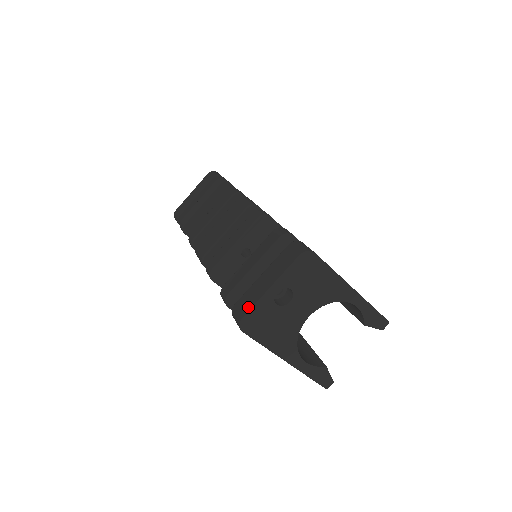
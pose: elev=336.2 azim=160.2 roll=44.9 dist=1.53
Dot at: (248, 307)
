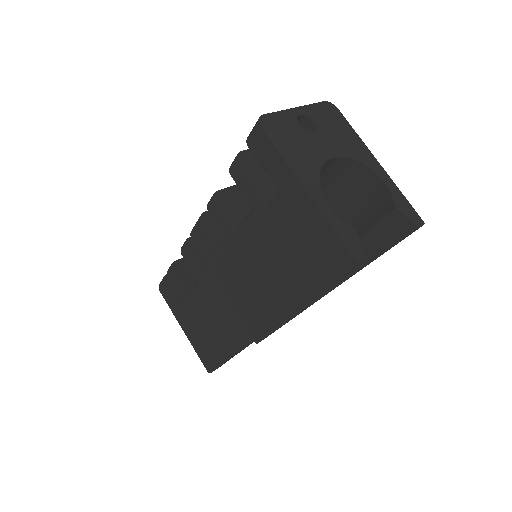
Dot at: (270, 116)
